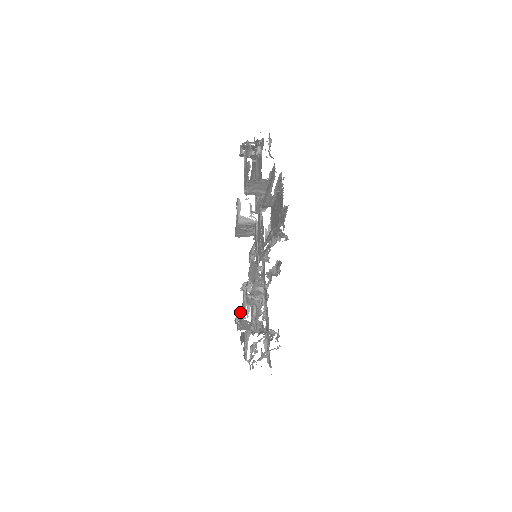
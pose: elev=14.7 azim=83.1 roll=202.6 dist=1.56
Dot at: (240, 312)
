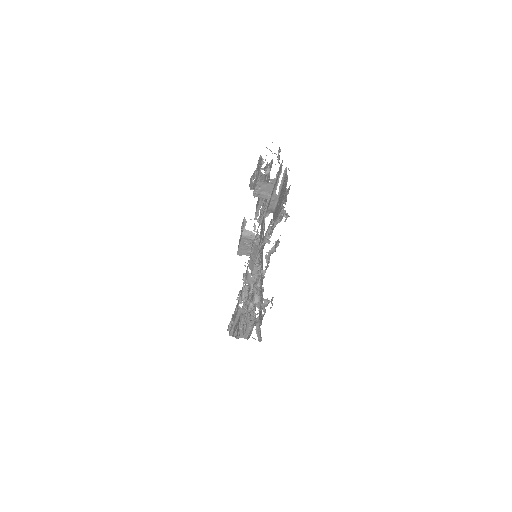
Dot at: (235, 310)
